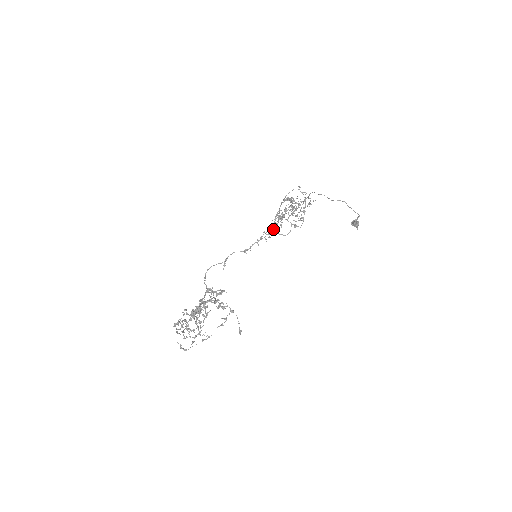
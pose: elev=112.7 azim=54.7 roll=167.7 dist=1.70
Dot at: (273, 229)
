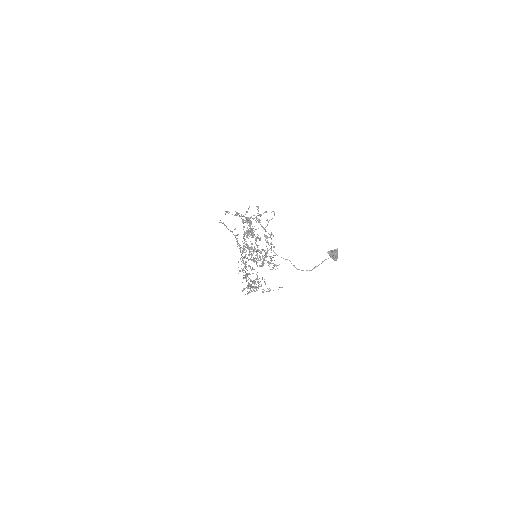
Dot at: occluded
